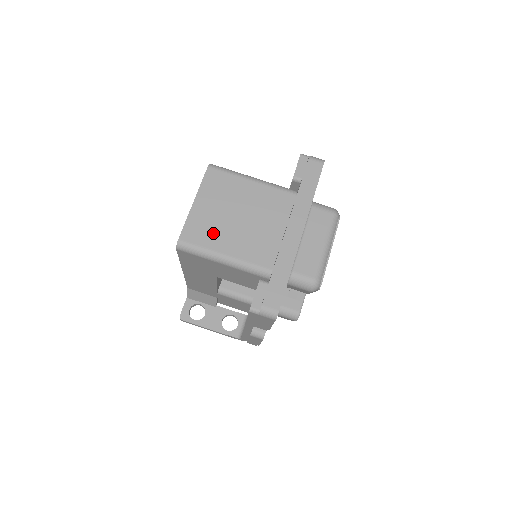
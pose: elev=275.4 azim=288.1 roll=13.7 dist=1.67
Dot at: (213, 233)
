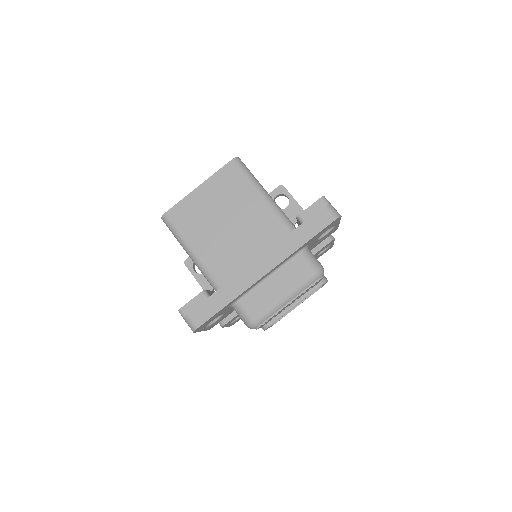
Dot at: (196, 225)
